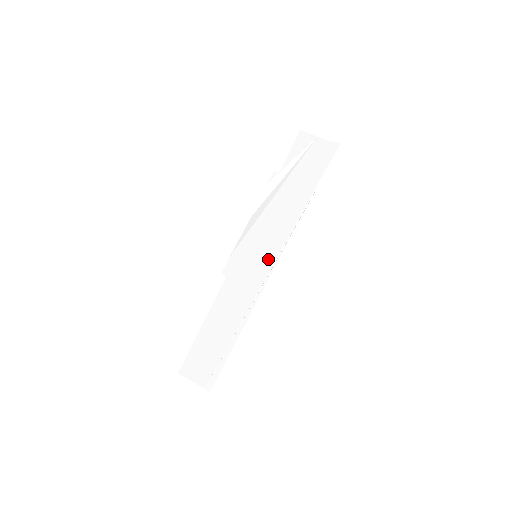
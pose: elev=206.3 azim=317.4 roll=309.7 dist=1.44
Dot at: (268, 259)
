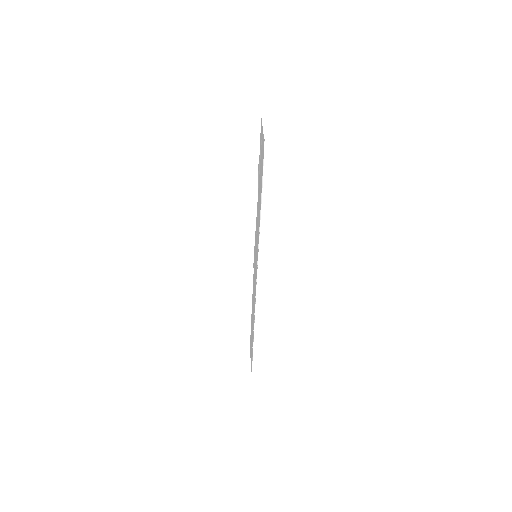
Dot at: (256, 262)
